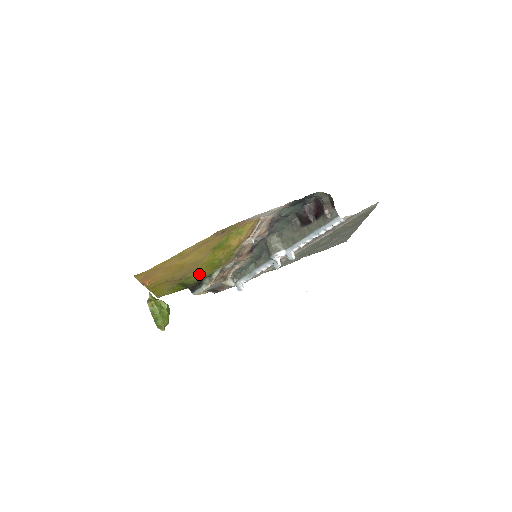
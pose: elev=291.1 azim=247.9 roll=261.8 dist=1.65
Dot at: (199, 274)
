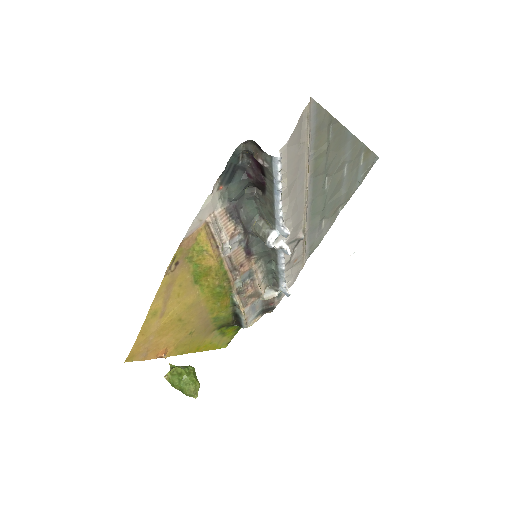
Dot at: (221, 310)
